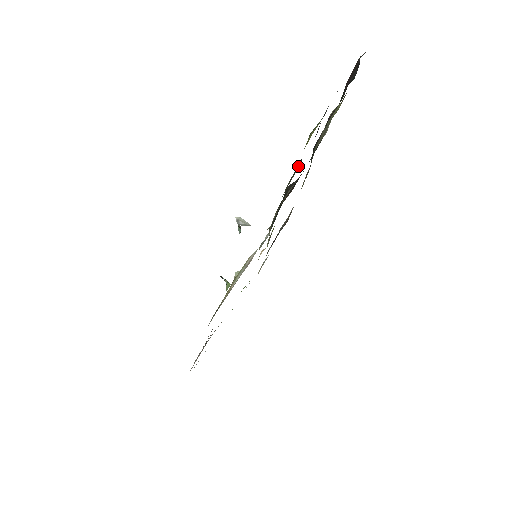
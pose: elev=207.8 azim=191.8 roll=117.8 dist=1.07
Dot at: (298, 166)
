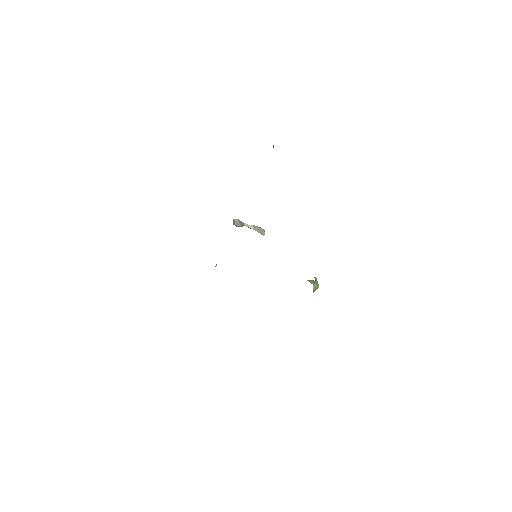
Dot at: occluded
